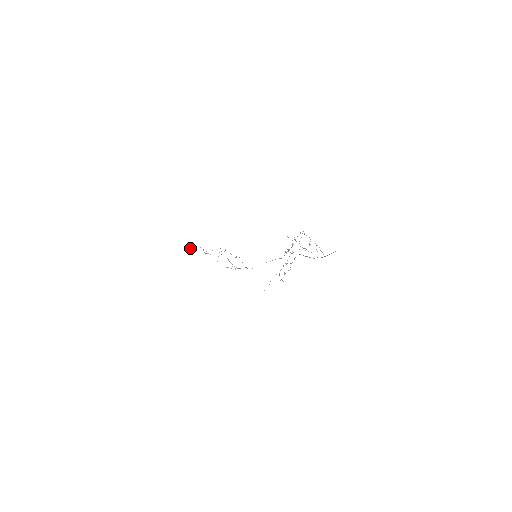
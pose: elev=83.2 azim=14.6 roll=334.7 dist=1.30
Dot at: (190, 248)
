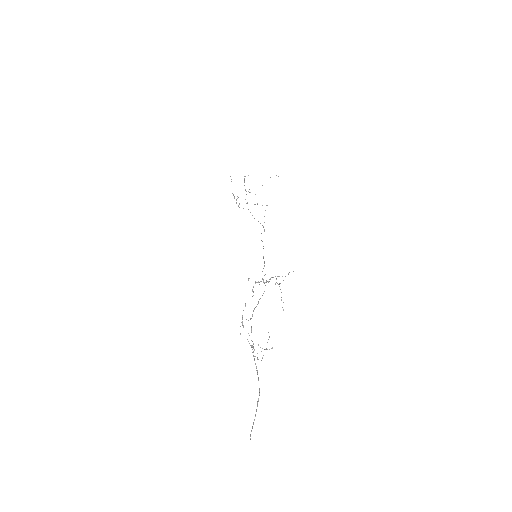
Dot at: occluded
